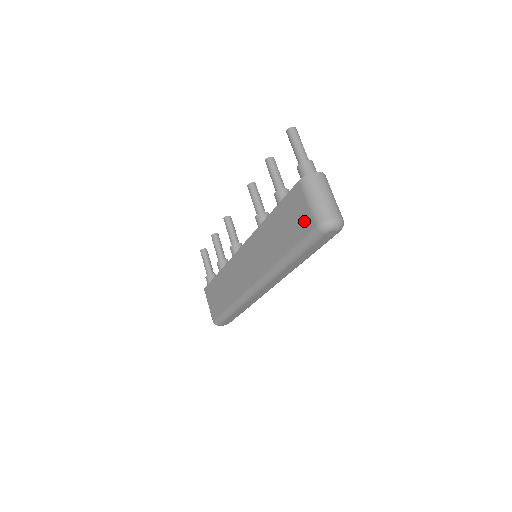
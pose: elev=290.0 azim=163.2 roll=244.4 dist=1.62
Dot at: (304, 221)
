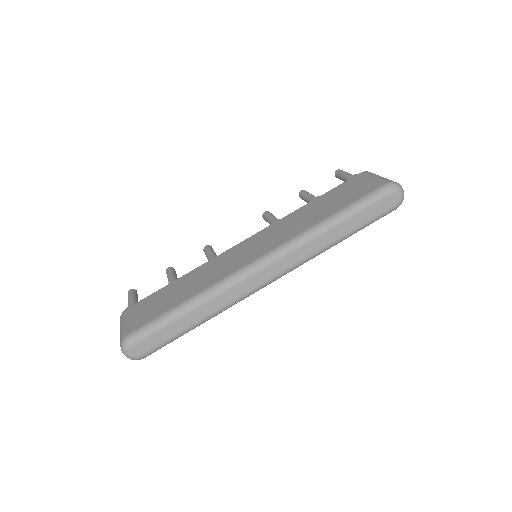
Dot at: (367, 186)
